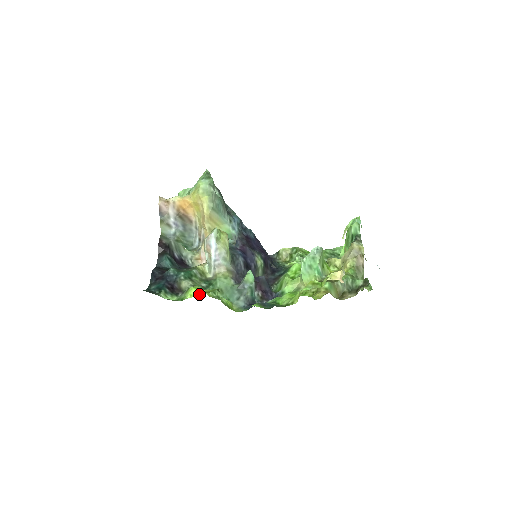
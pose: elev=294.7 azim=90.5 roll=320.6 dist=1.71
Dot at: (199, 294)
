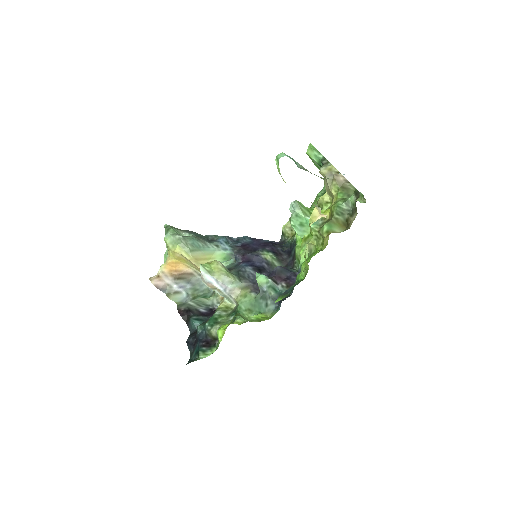
Dot at: occluded
